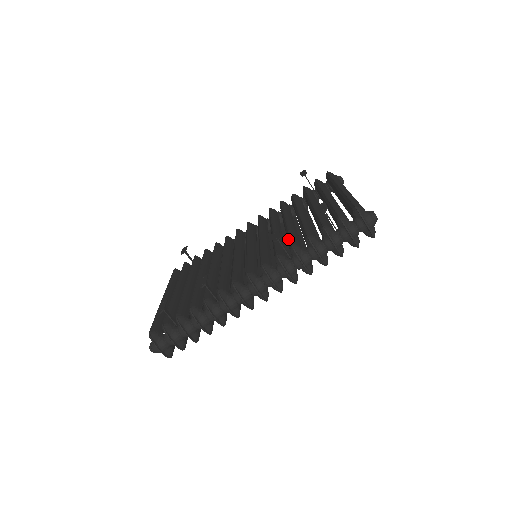
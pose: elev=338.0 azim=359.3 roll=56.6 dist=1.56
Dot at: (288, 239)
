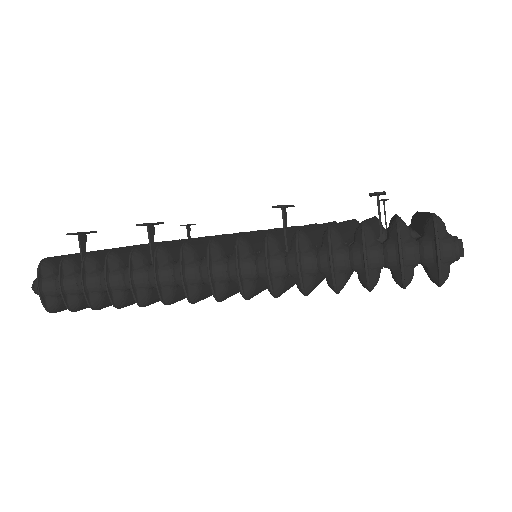
Dot at: occluded
